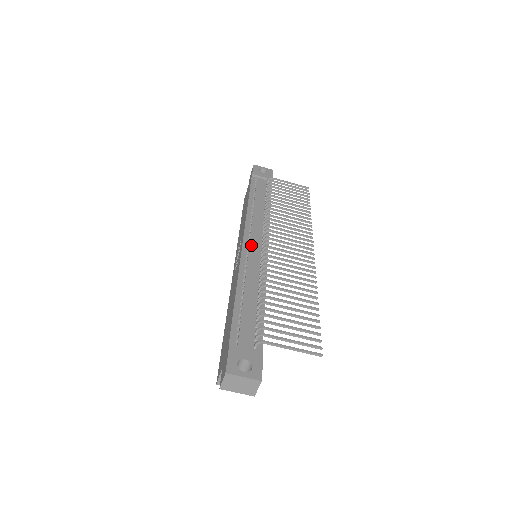
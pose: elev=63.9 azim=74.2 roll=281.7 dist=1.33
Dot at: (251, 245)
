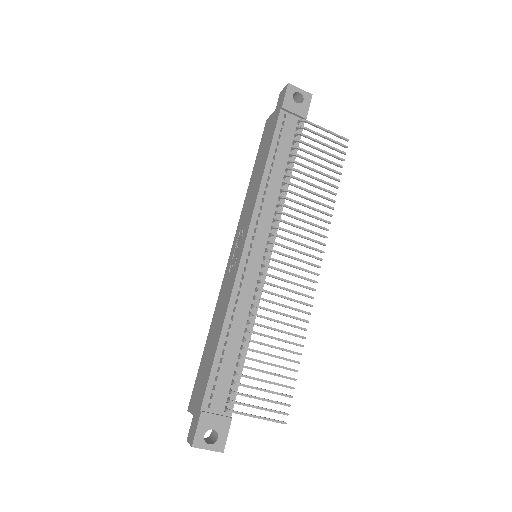
Dot at: (251, 256)
